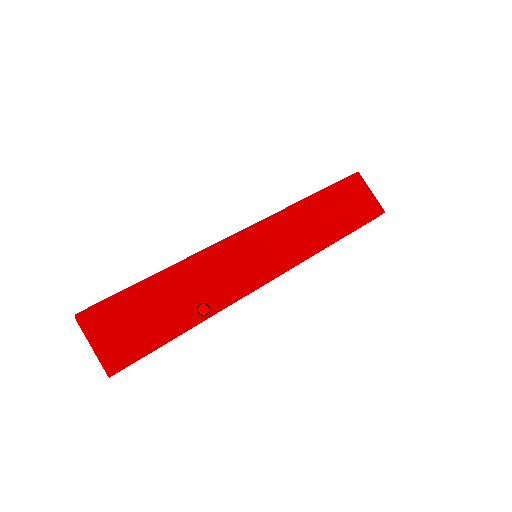
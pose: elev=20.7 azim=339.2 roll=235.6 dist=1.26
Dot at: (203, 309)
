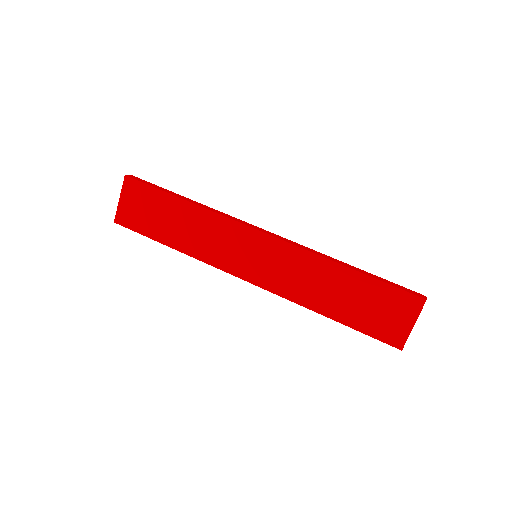
Dot at: (186, 246)
